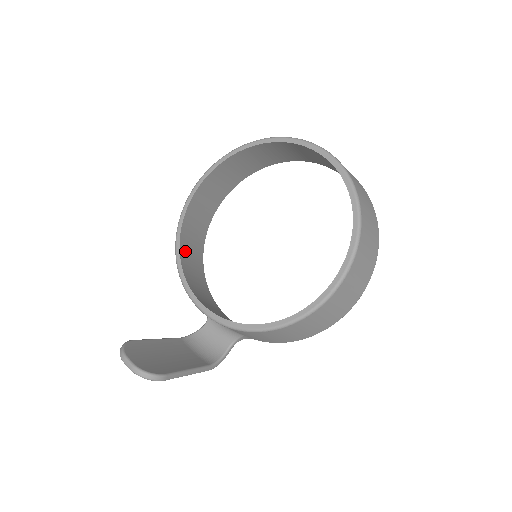
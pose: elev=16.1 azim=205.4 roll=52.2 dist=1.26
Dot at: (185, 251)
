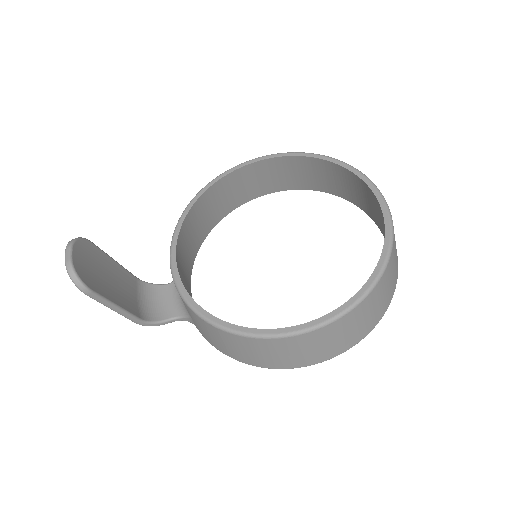
Dot at: (200, 207)
